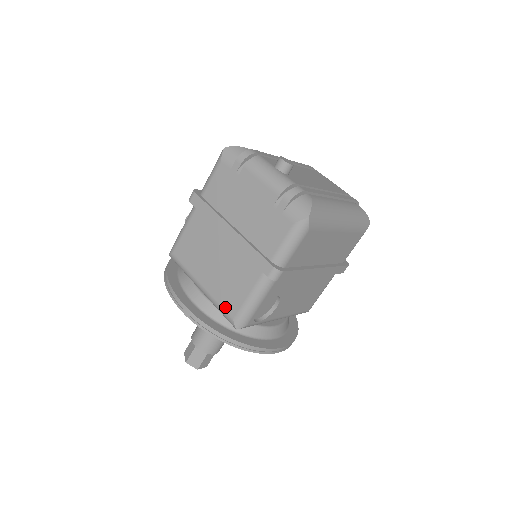
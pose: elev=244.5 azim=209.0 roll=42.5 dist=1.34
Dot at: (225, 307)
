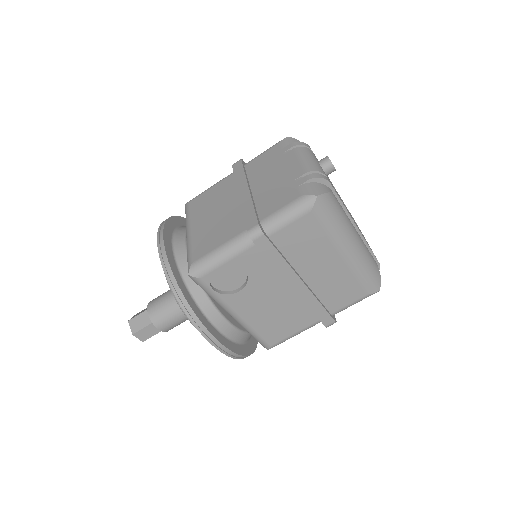
Dot at: (194, 251)
